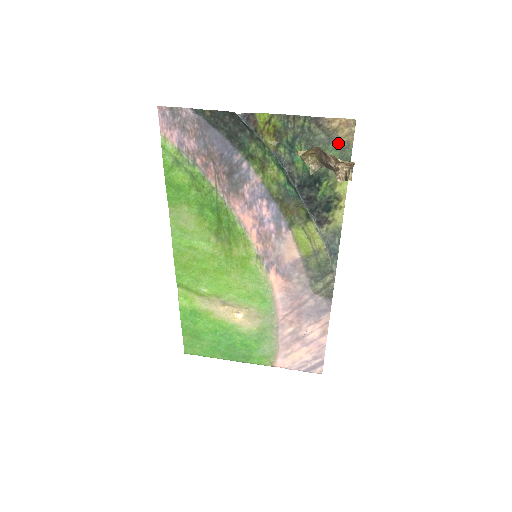
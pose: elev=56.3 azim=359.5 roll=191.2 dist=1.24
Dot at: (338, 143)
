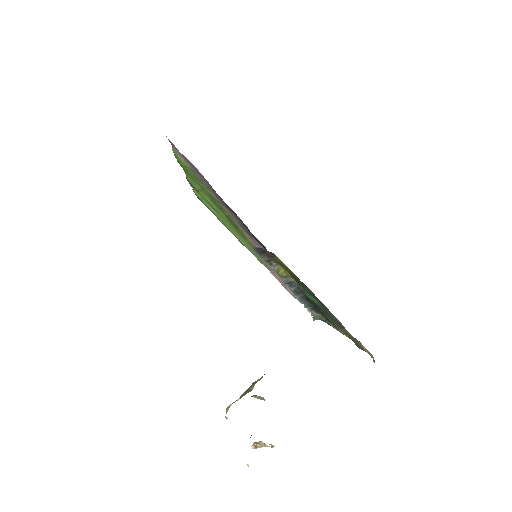
Dot at: occluded
